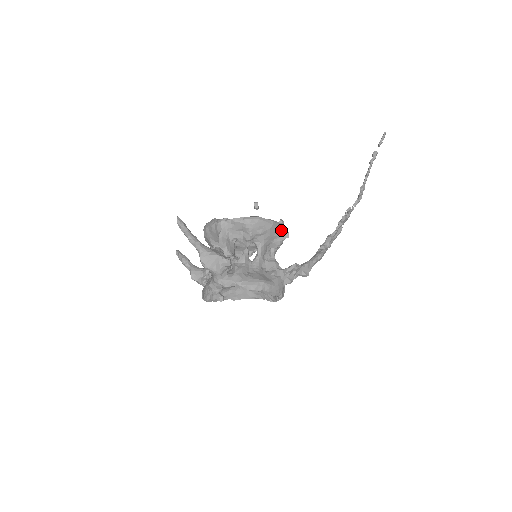
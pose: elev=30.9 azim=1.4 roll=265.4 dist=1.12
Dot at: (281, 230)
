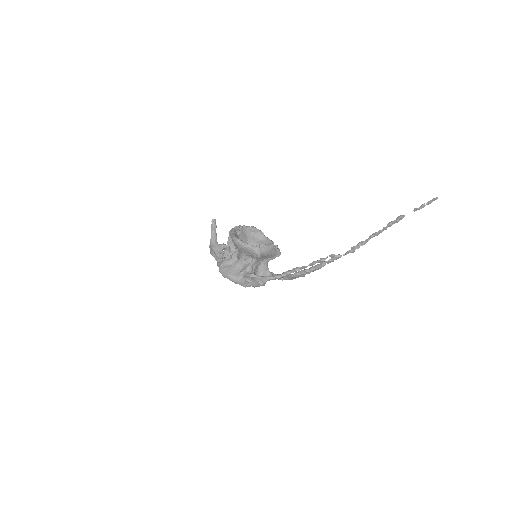
Dot at: (253, 251)
